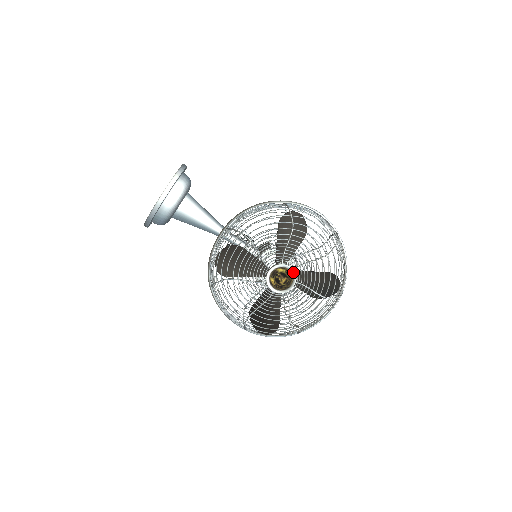
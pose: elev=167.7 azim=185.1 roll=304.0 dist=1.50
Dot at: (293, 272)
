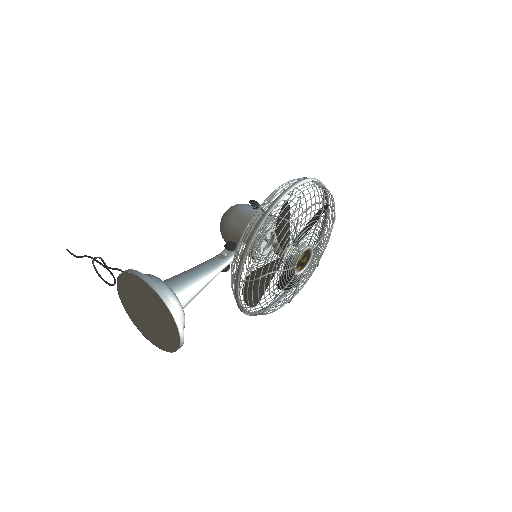
Dot at: (309, 248)
